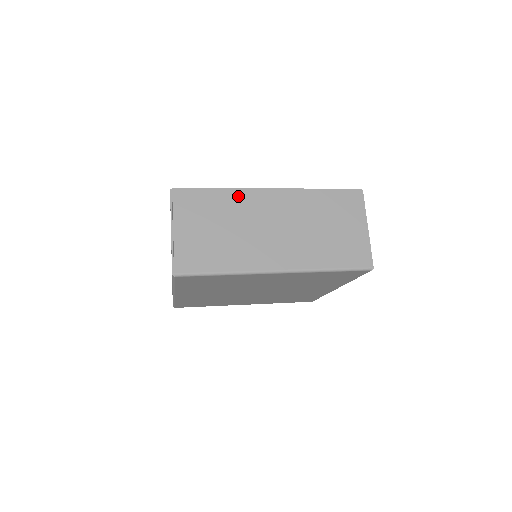
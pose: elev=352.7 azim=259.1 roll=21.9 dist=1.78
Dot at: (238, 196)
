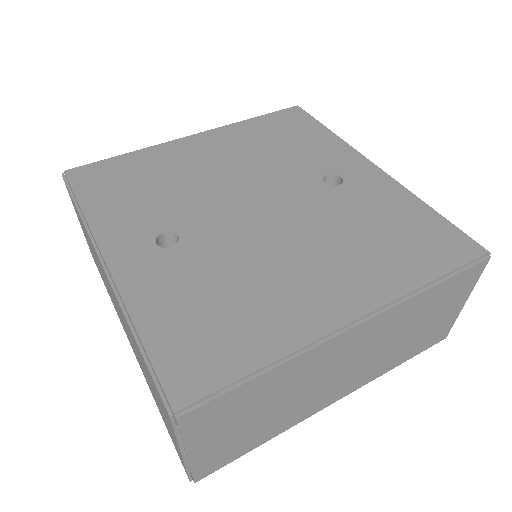
Dot at: (300, 363)
